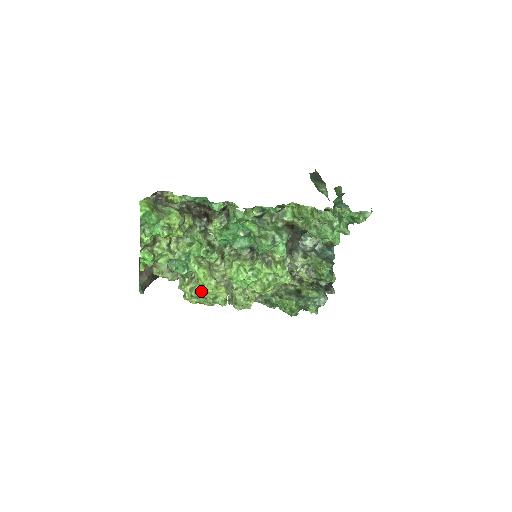
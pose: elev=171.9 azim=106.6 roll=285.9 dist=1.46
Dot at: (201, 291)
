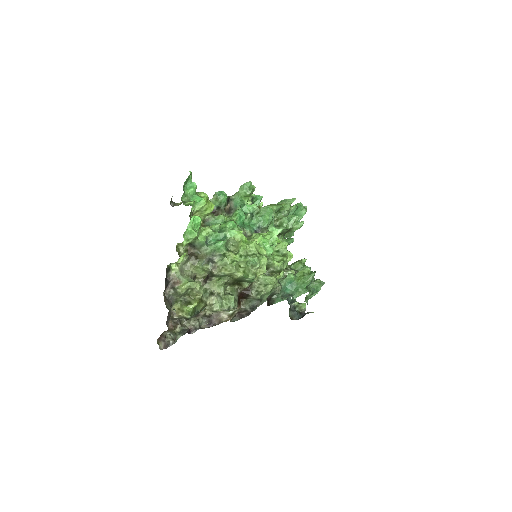
Dot at: (246, 249)
